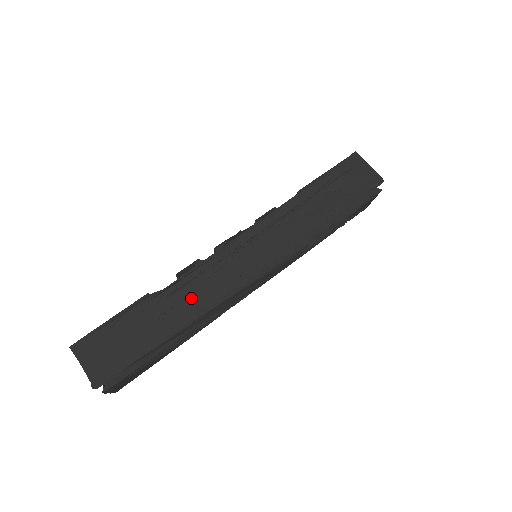
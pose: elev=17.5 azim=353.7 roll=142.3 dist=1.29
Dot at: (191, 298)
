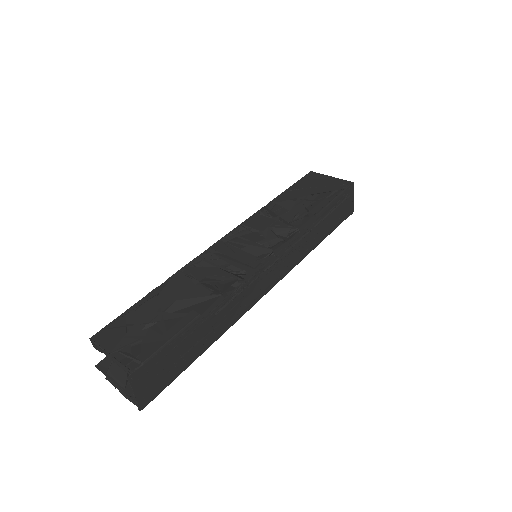
Dot at: (227, 316)
